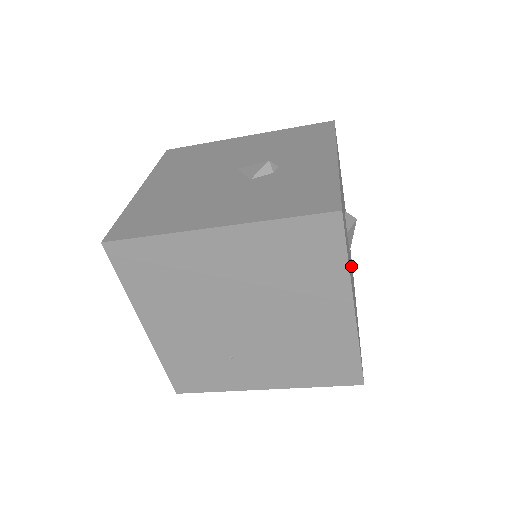
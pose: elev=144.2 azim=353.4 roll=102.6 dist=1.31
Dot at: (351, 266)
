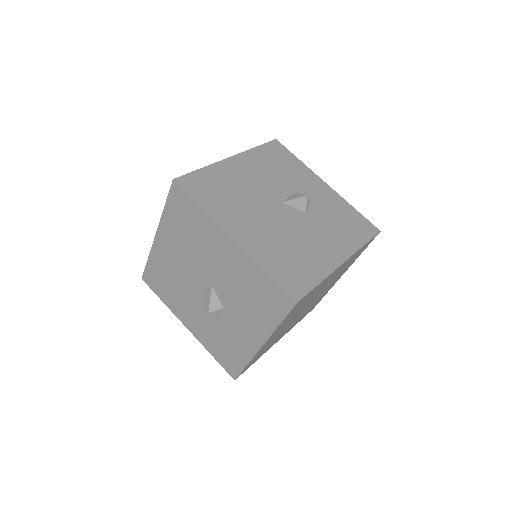
Dot at: occluded
